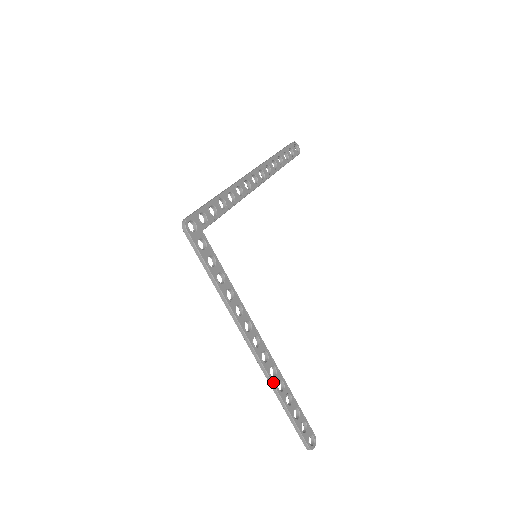
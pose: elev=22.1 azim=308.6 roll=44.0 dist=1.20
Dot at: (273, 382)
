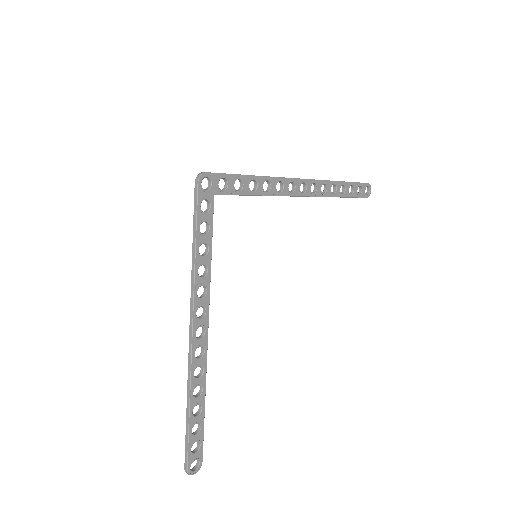
Dot at: (192, 382)
